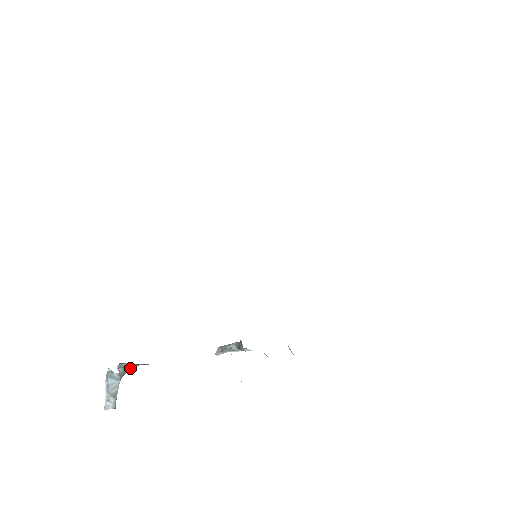
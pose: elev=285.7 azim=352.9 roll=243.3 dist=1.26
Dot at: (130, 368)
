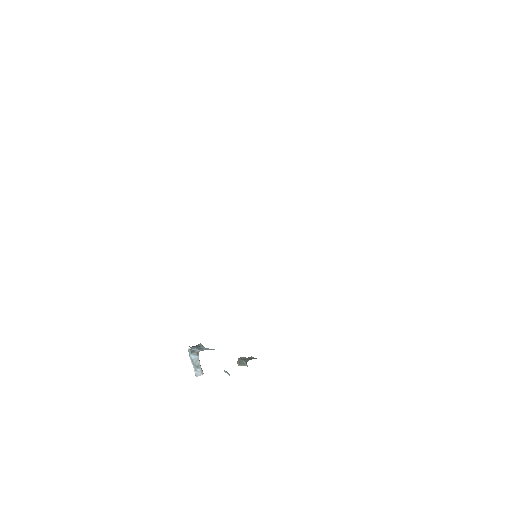
Dot at: (199, 351)
